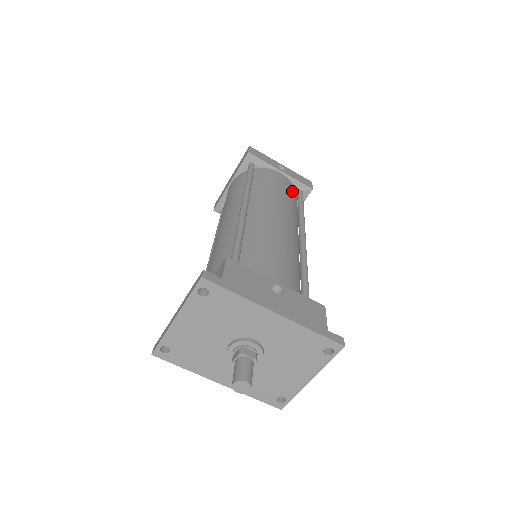
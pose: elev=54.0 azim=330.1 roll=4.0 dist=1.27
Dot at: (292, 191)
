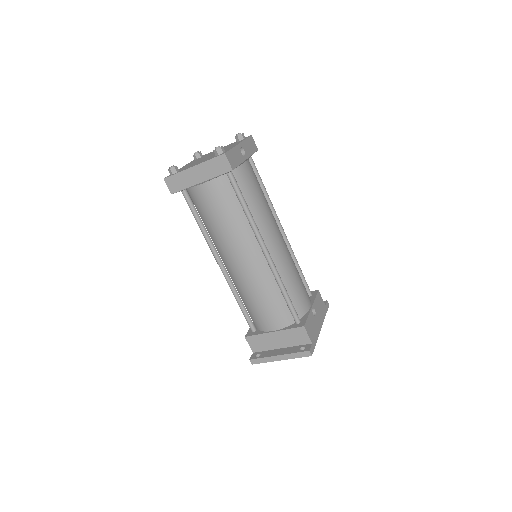
Dot at: (254, 173)
